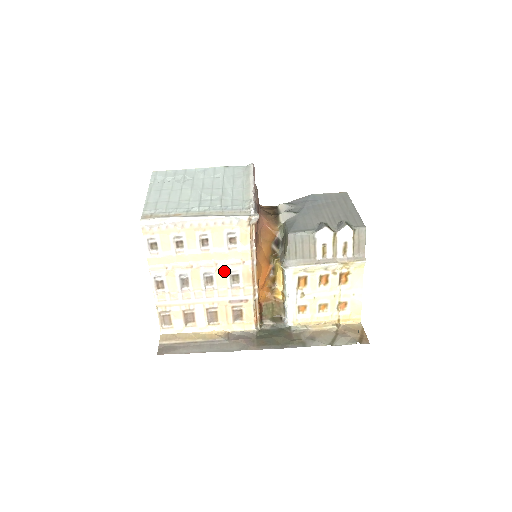
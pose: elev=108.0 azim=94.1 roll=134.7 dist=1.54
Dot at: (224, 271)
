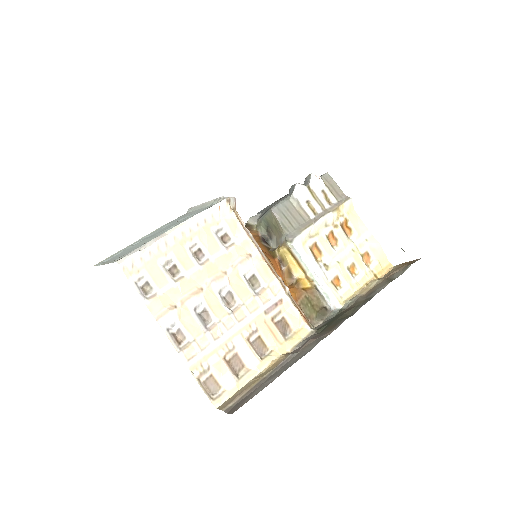
Dot at: (238, 277)
